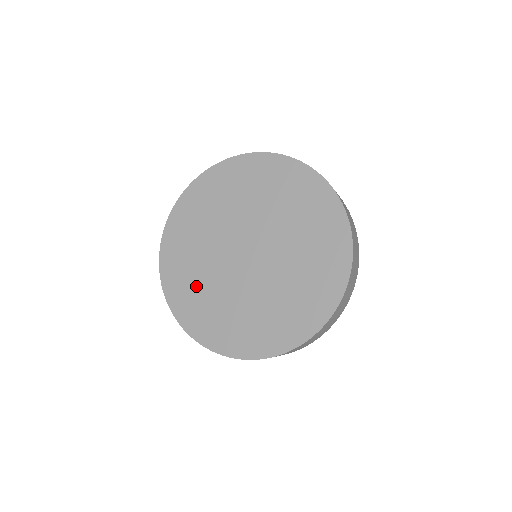
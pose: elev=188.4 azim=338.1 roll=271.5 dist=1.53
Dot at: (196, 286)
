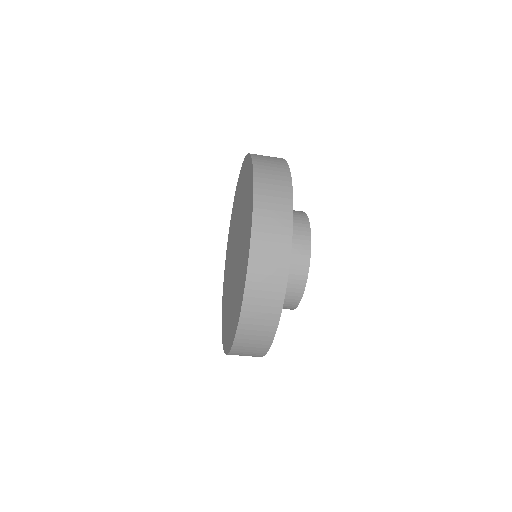
Dot at: (226, 283)
